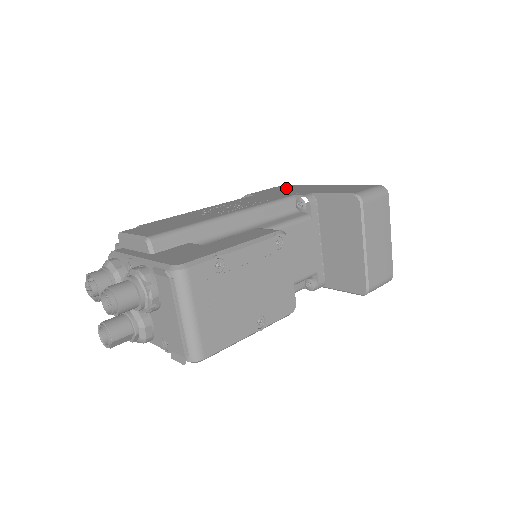
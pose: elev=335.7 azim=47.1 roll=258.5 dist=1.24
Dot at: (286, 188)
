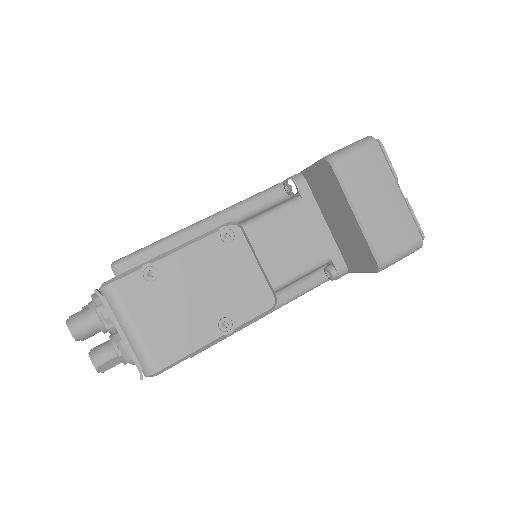
Dot at: occluded
